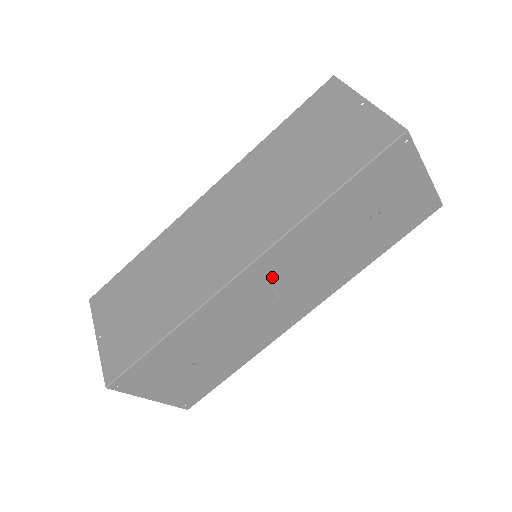
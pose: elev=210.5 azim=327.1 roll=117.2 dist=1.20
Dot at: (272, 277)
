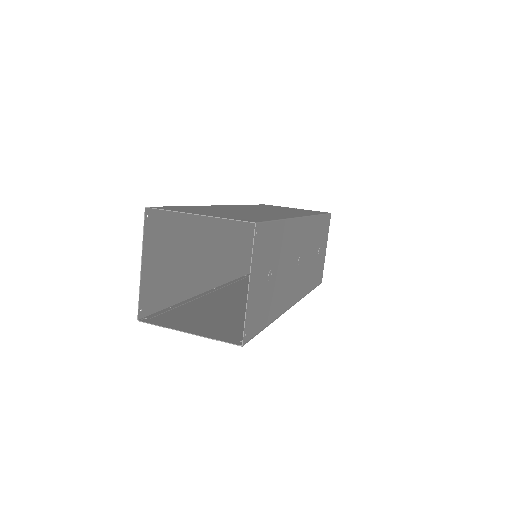
Dot at: (303, 241)
